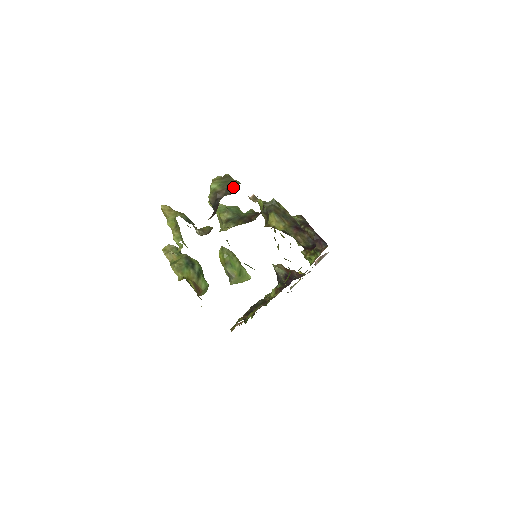
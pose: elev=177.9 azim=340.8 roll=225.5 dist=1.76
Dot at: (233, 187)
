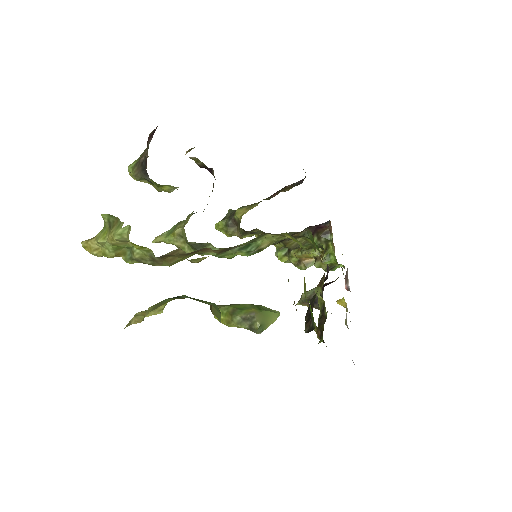
Dot at: (151, 135)
